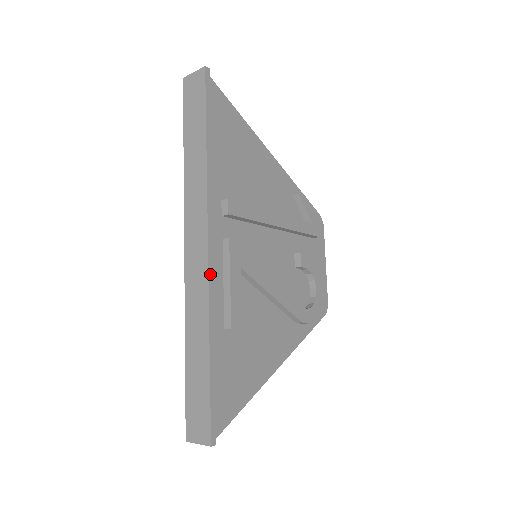
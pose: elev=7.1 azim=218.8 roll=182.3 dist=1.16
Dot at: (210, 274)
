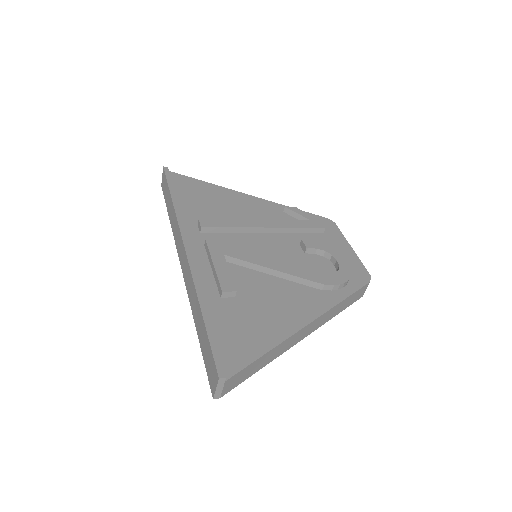
Dot at: (191, 263)
